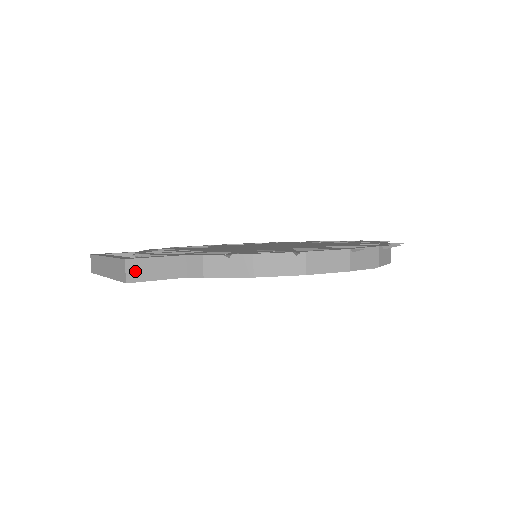
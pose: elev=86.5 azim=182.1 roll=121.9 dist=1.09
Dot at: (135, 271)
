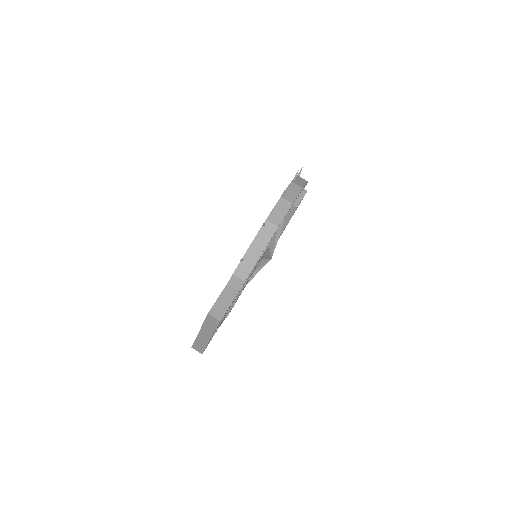
Dot at: (217, 313)
